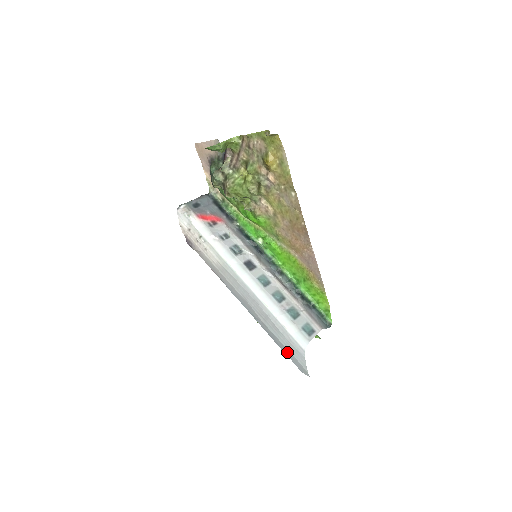
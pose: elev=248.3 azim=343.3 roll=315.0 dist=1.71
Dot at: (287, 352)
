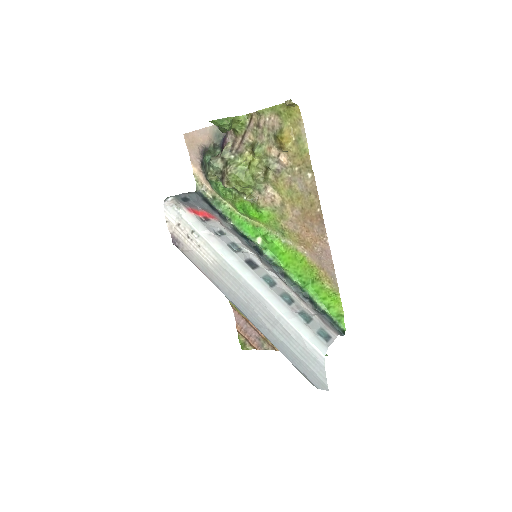
Dot at: (300, 364)
